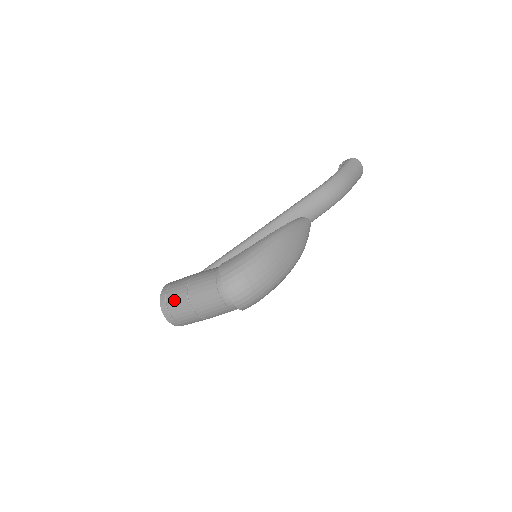
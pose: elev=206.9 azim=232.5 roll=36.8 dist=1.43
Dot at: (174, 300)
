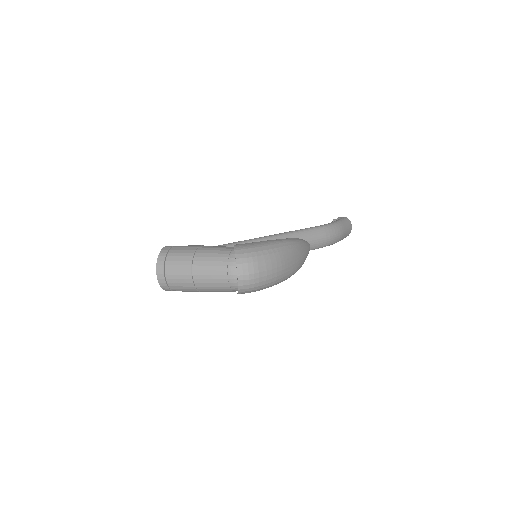
Dot at: (175, 260)
